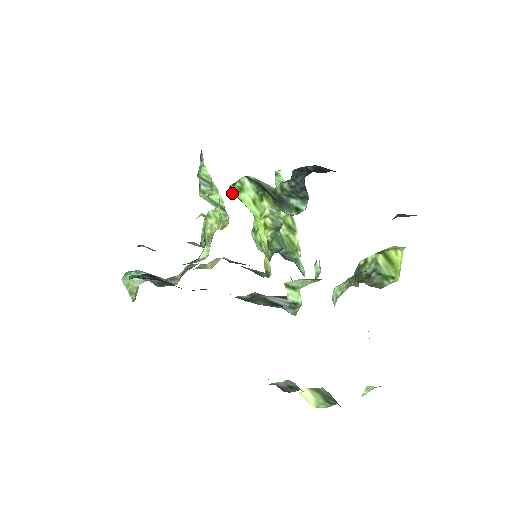
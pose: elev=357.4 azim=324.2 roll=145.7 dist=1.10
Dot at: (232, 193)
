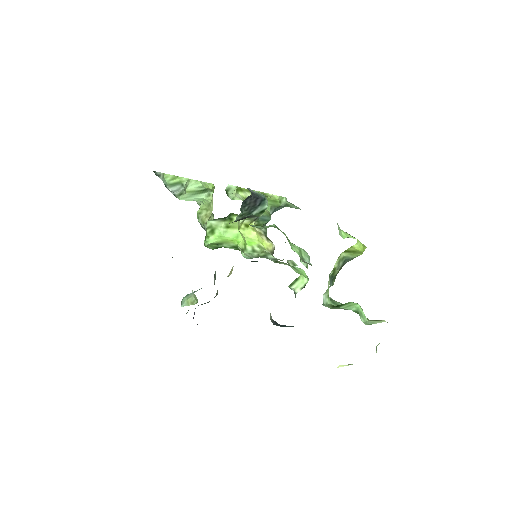
Dot at: (209, 244)
